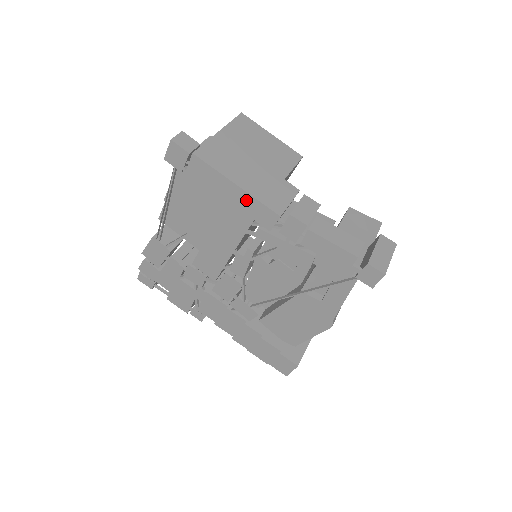
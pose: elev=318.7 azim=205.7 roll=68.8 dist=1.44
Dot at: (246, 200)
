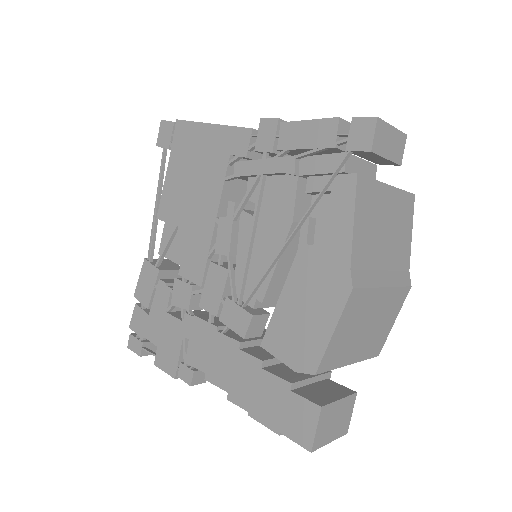
Dot at: (221, 135)
